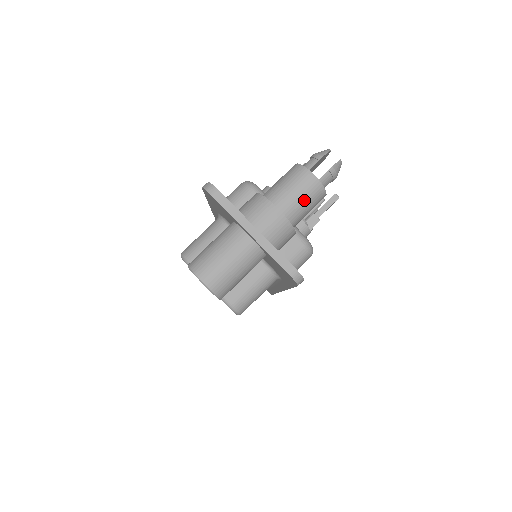
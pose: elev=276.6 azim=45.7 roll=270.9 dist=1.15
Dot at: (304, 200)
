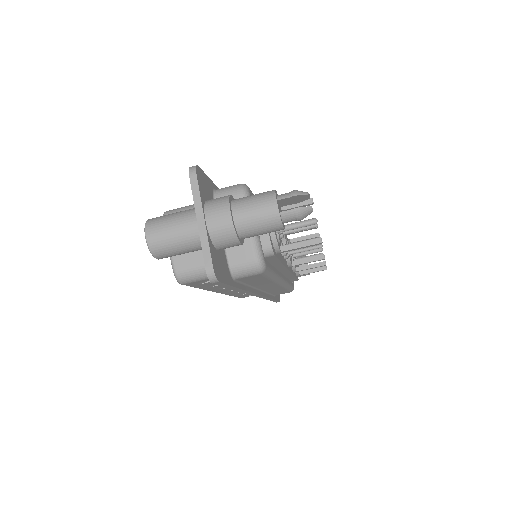
Dot at: (258, 221)
